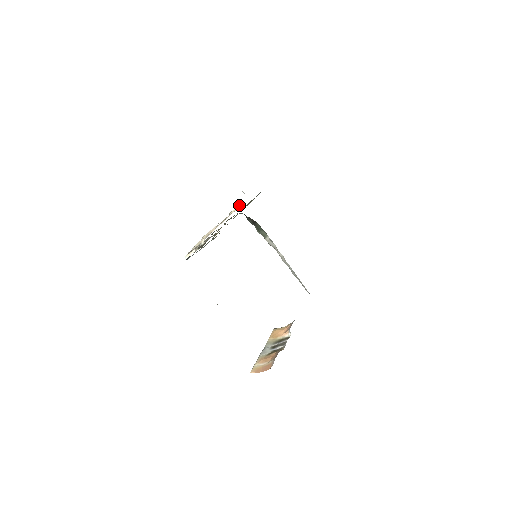
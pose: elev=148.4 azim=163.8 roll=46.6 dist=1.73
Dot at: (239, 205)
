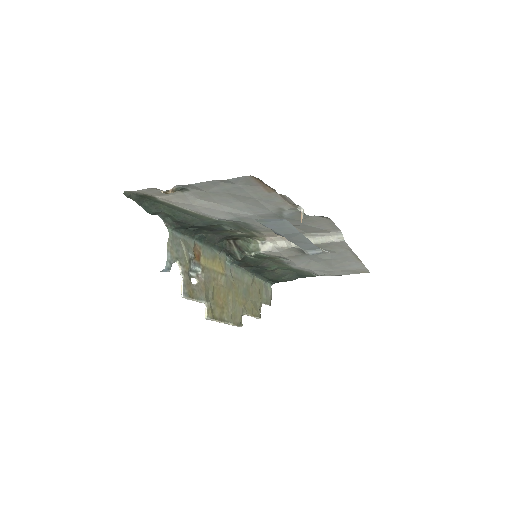
Dot at: occluded
